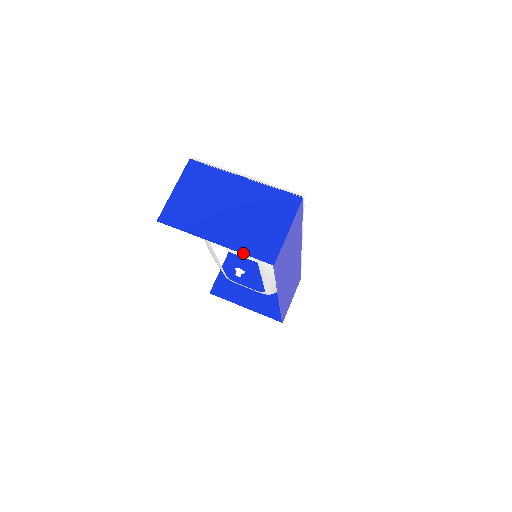
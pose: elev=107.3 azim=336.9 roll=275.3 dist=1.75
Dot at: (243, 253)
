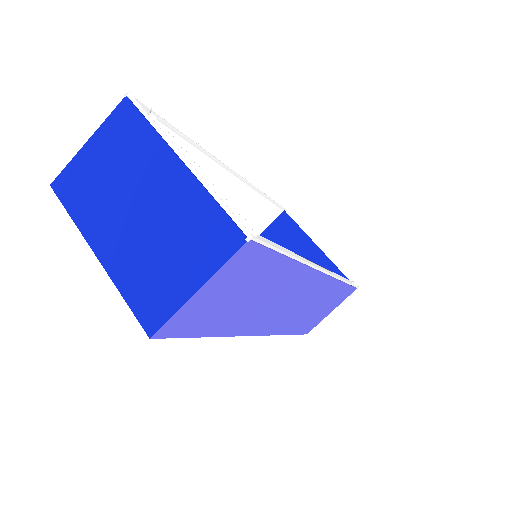
Dot at: (121, 294)
